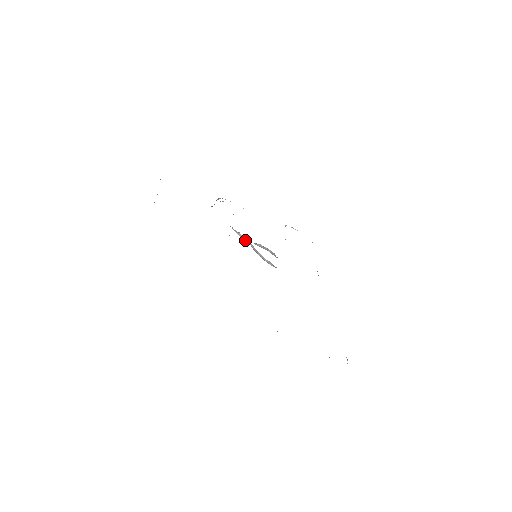
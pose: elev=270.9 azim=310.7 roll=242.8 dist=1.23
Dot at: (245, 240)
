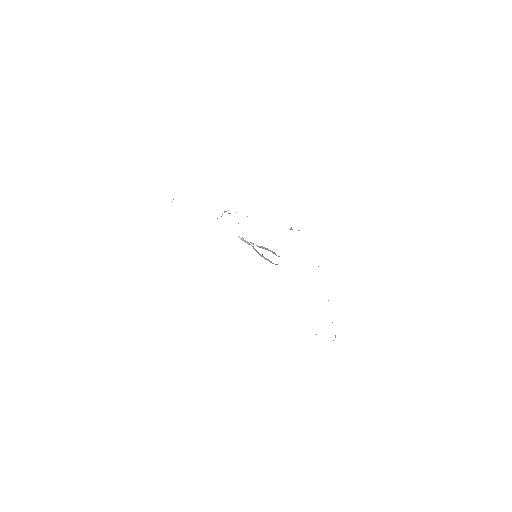
Dot at: (248, 244)
